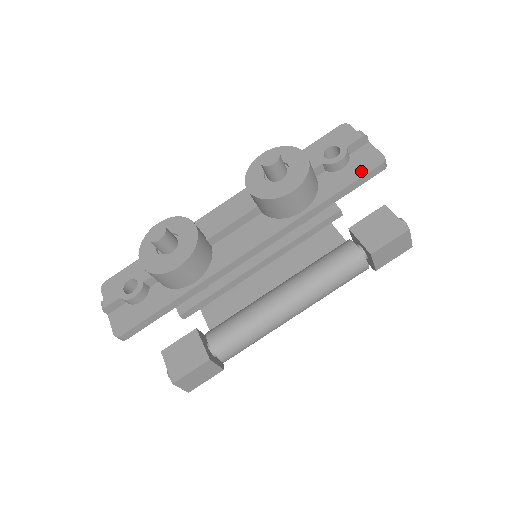
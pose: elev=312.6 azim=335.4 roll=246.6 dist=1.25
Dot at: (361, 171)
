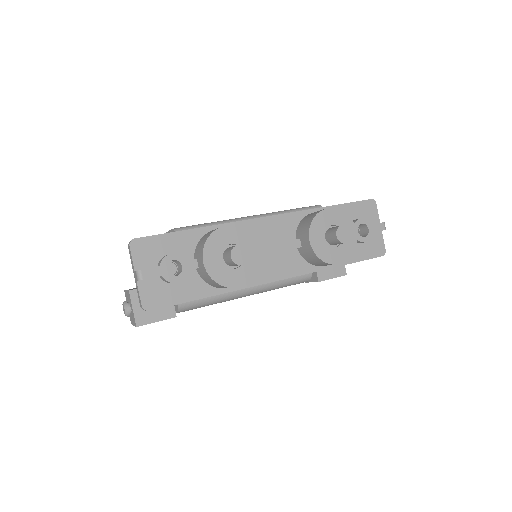
Dot at: (370, 254)
